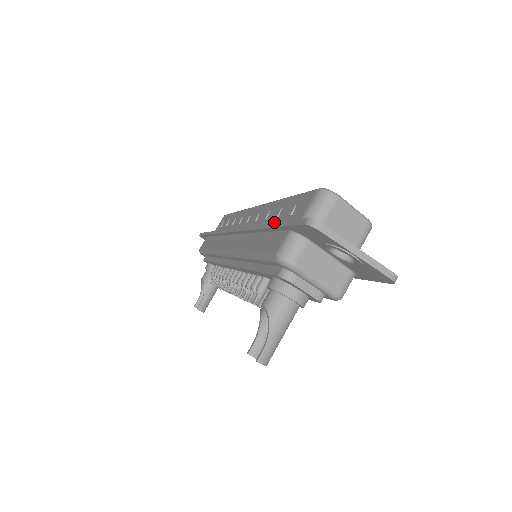
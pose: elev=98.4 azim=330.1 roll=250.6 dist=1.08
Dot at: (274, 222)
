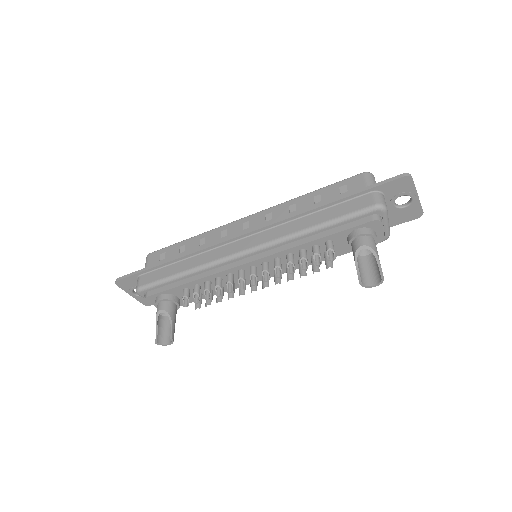
Dot at: occluded
